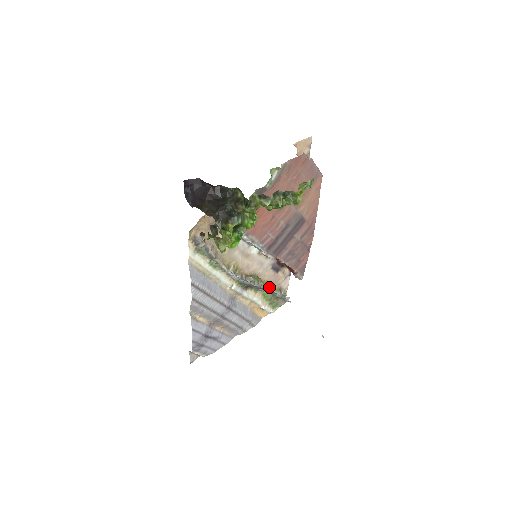
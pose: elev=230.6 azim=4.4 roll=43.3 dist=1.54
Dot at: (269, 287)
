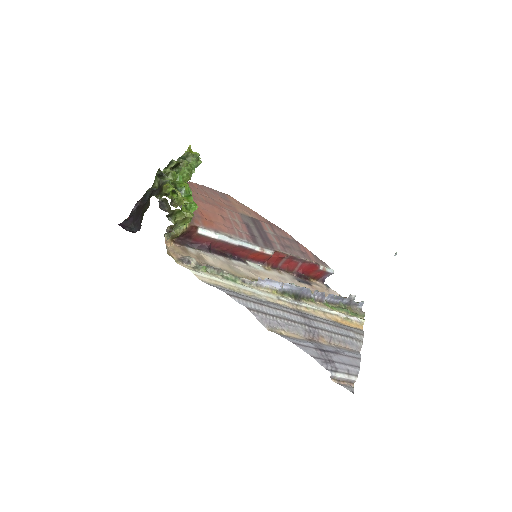
Dot at: occluded
